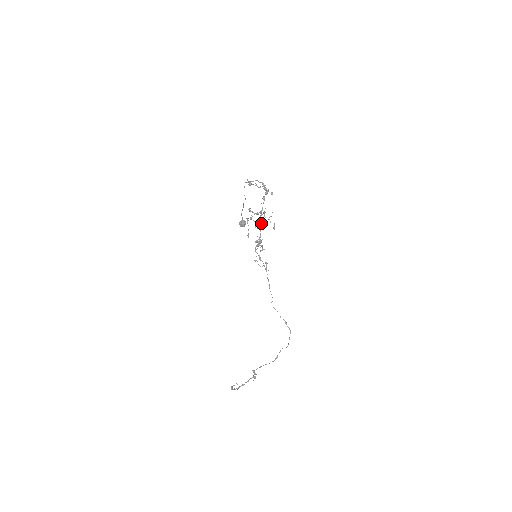
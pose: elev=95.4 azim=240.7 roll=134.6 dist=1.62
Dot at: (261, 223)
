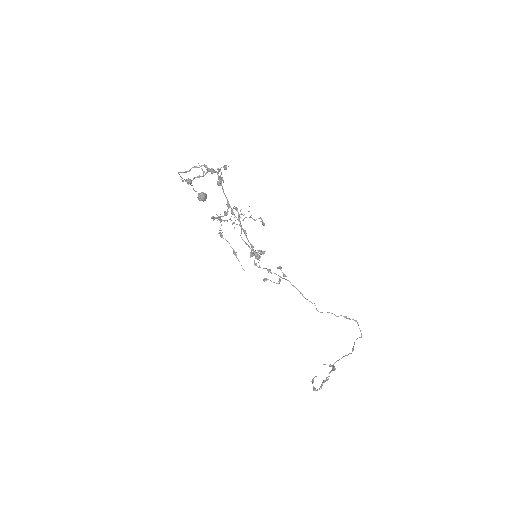
Dot at: occluded
